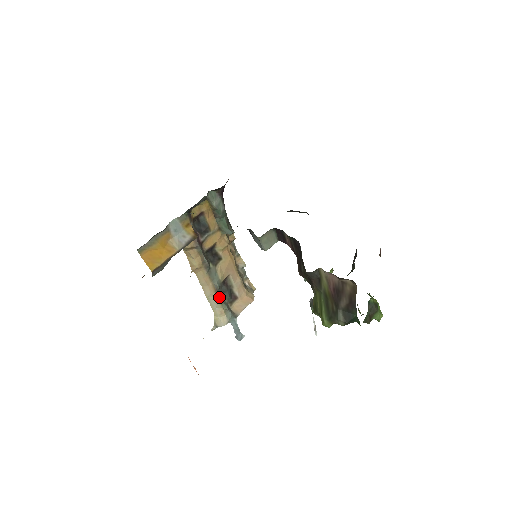
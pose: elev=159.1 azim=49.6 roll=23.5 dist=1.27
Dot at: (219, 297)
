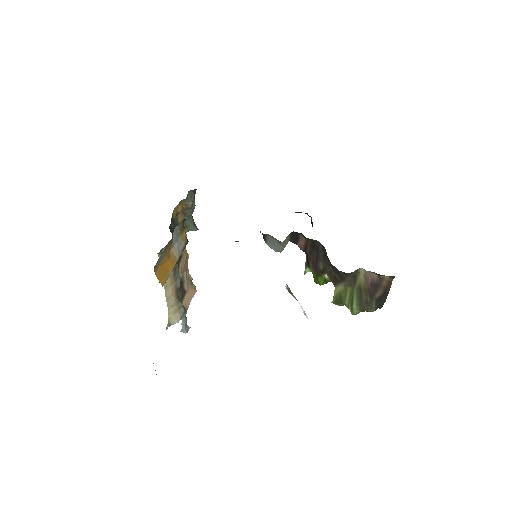
Dot at: (176, 295)
